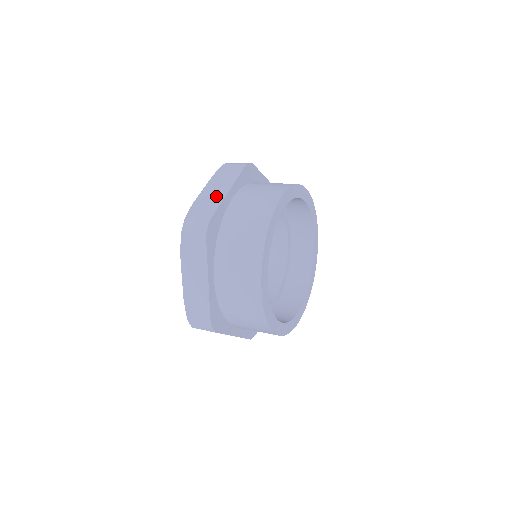
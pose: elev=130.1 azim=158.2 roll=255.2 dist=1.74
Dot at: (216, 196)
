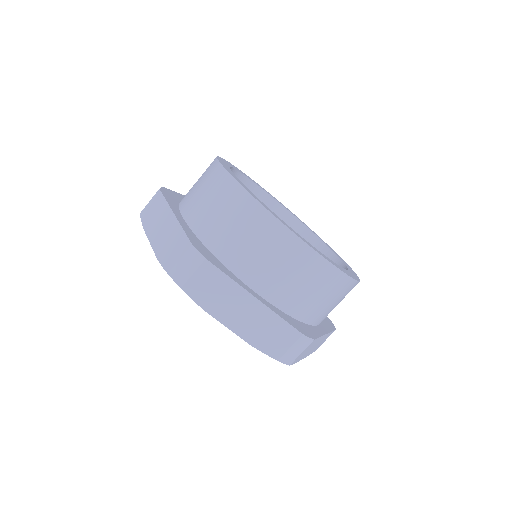
Dot at: (169, 230)
